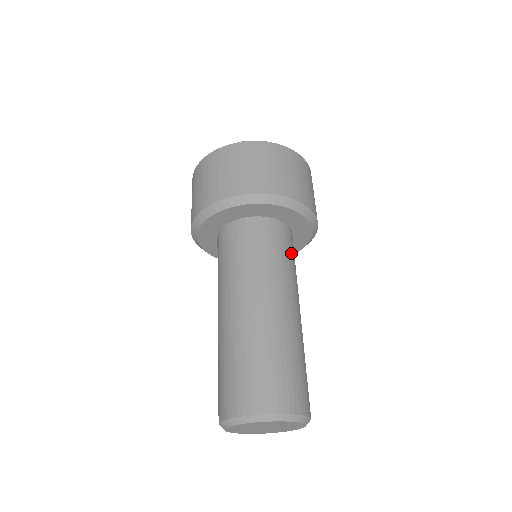
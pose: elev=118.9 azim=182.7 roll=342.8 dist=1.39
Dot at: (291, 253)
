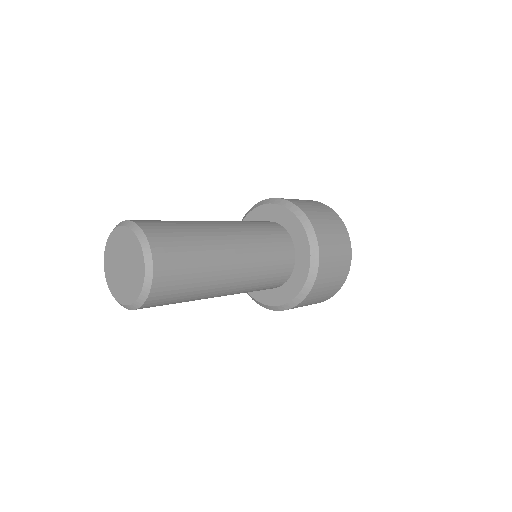
Dot at: (275, 271)
